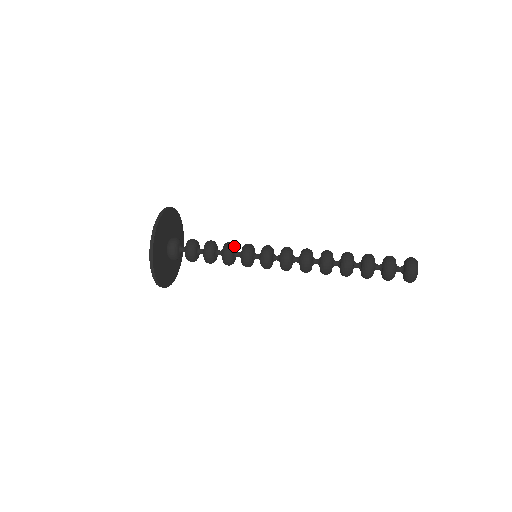
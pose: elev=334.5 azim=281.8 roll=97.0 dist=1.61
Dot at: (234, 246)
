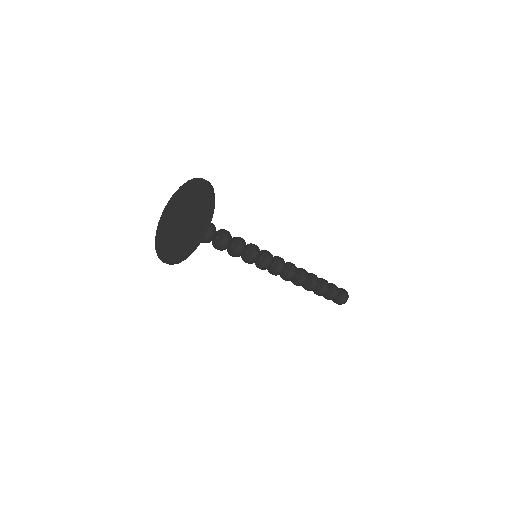
Dot at: occluded
